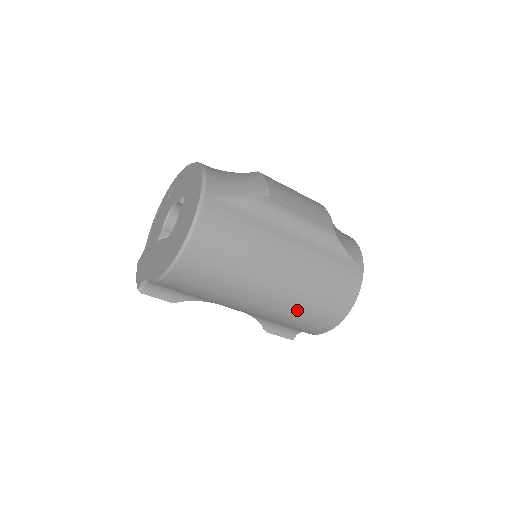
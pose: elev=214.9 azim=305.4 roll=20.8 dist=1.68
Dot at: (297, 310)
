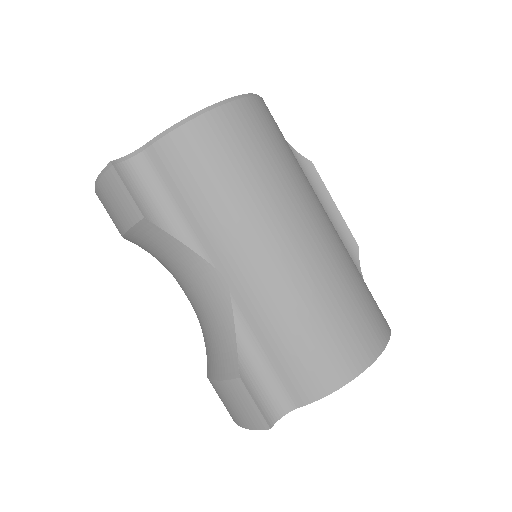
Dot at: (327, 294)
